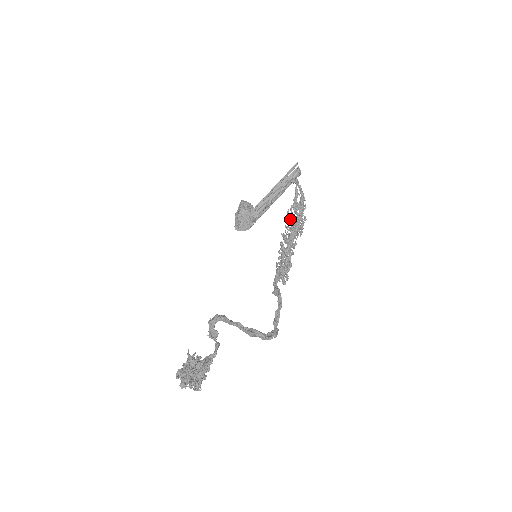
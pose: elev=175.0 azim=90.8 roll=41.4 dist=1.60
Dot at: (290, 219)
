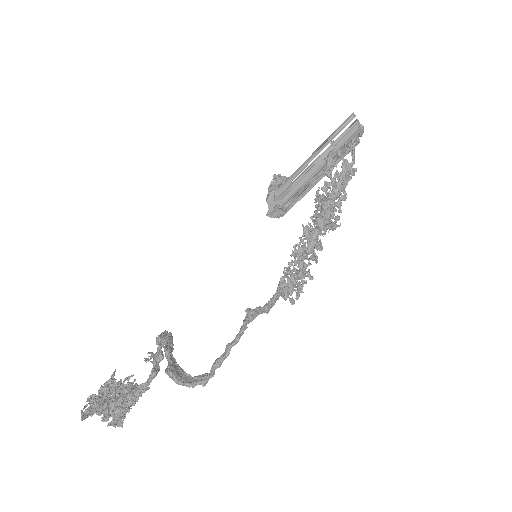
Dot at: (318, 203)
